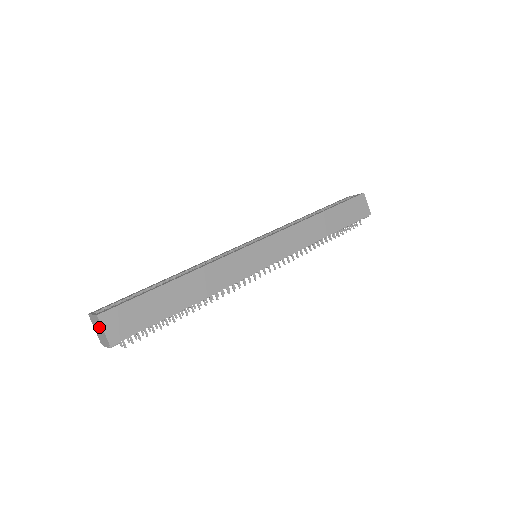
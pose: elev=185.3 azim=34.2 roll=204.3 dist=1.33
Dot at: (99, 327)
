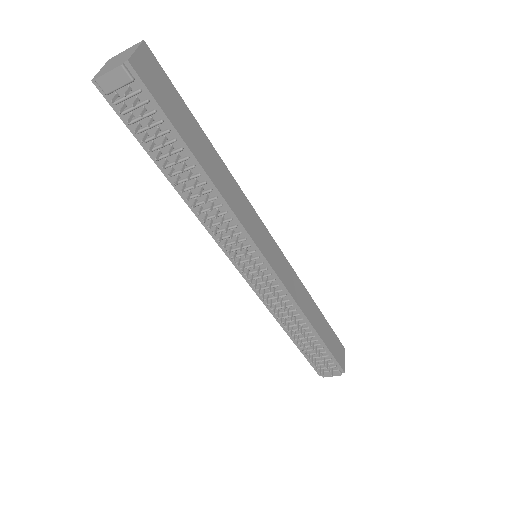
Dot at: (126, 53)
